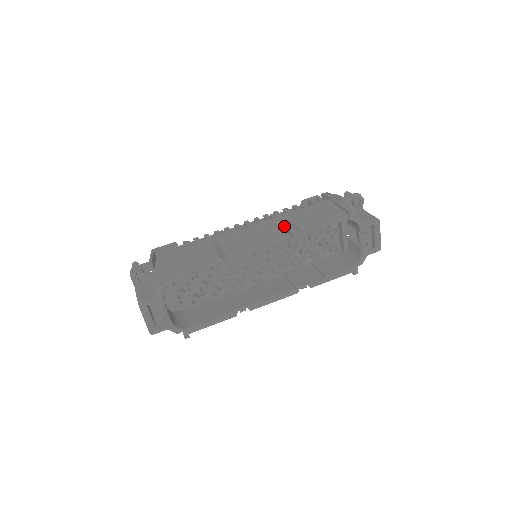
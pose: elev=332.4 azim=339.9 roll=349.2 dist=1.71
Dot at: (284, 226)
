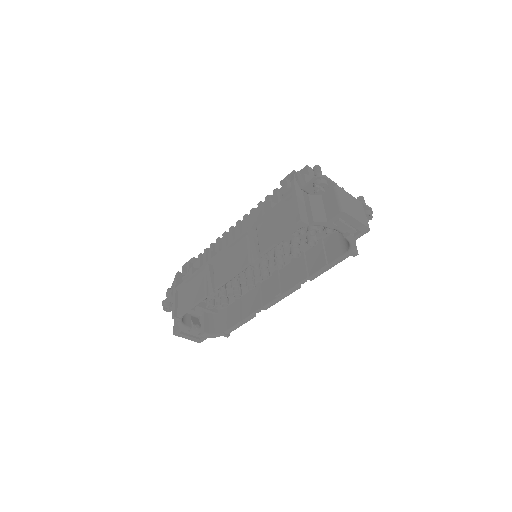
Dot at: (251, 242)
